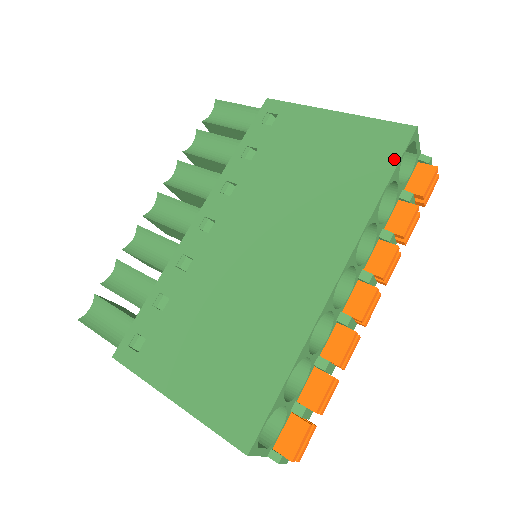
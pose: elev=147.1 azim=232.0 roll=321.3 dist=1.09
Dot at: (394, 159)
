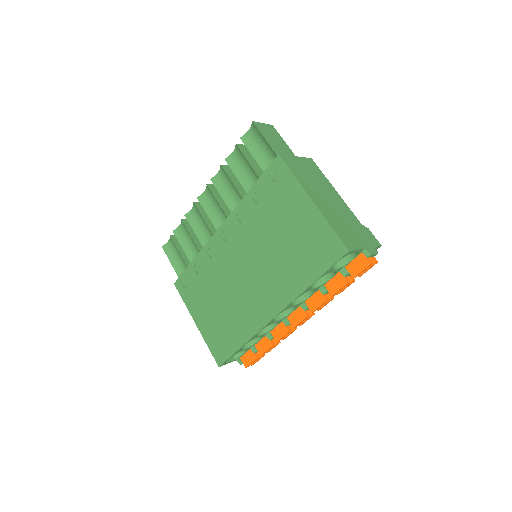
Dot at: (327, 266)
